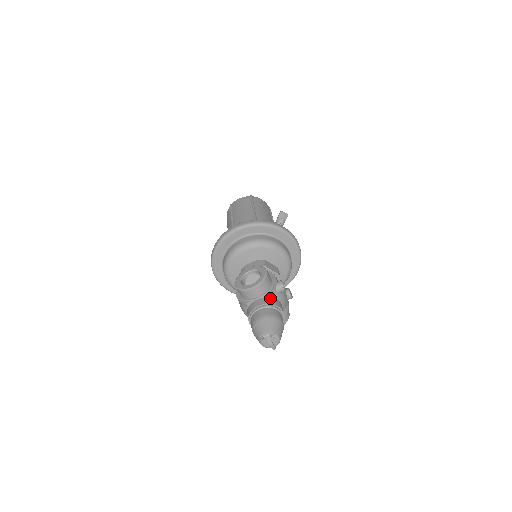
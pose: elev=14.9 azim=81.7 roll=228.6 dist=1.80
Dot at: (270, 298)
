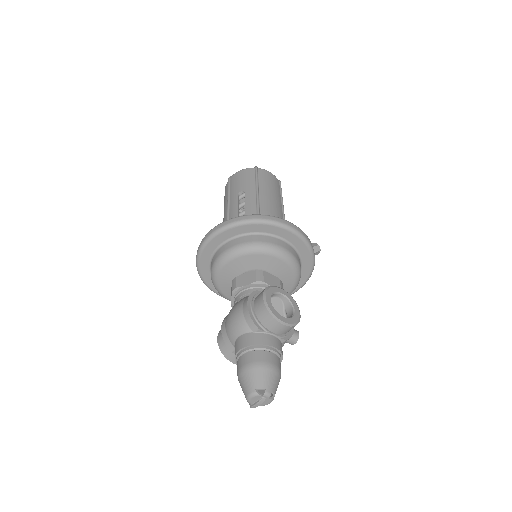
Dot at: (282, 344)
